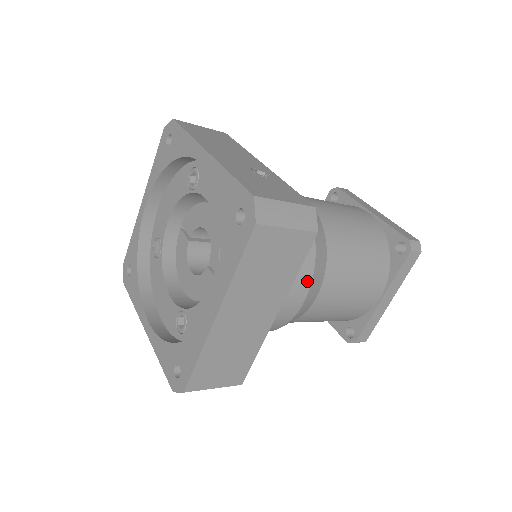
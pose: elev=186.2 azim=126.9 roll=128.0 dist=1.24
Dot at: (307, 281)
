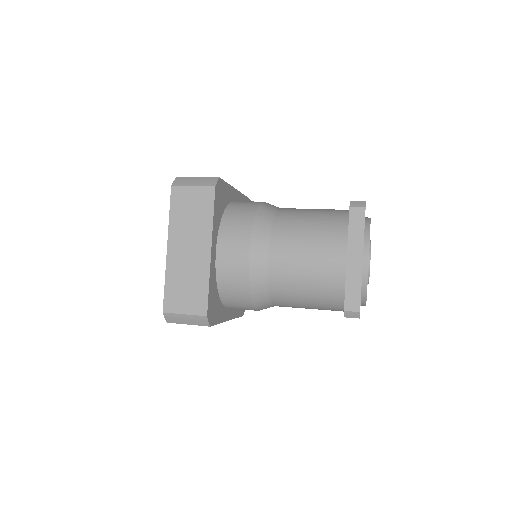
Dot at: (246, 236)
